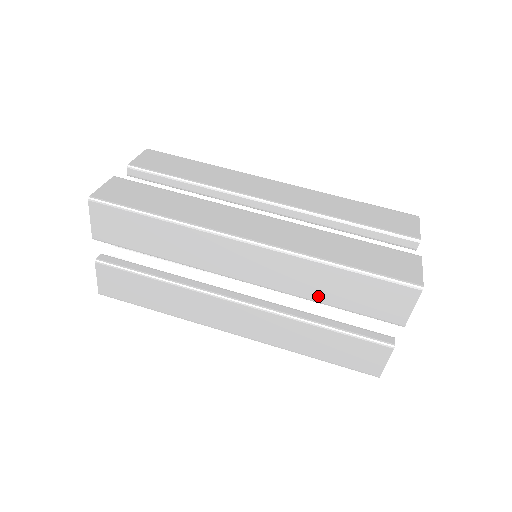
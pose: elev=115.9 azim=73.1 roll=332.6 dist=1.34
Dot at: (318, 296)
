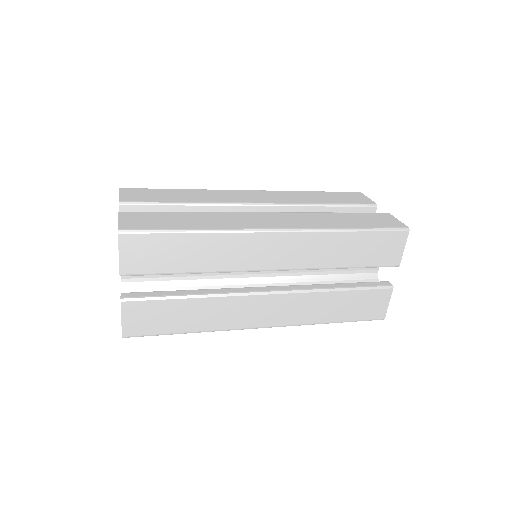
Dot at: (336, 262)
